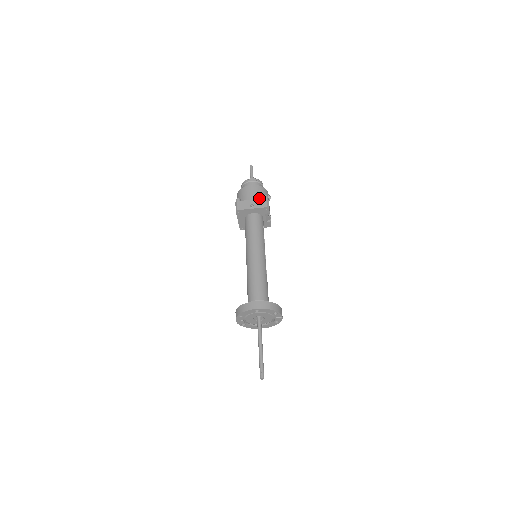
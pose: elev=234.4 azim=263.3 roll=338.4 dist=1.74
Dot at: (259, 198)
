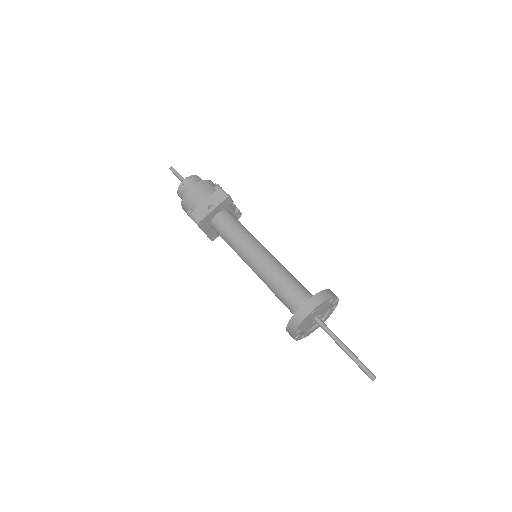
Dot at: (211, 194)
